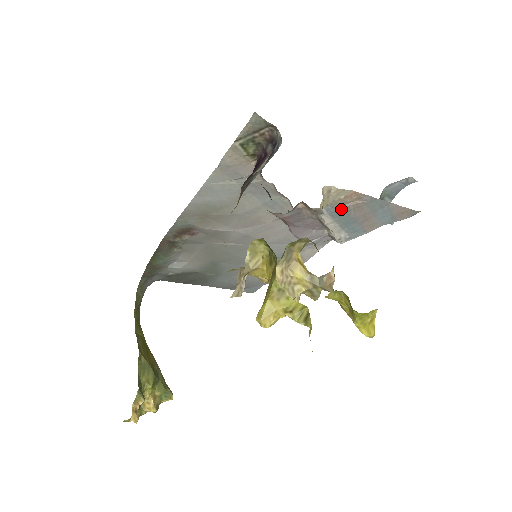
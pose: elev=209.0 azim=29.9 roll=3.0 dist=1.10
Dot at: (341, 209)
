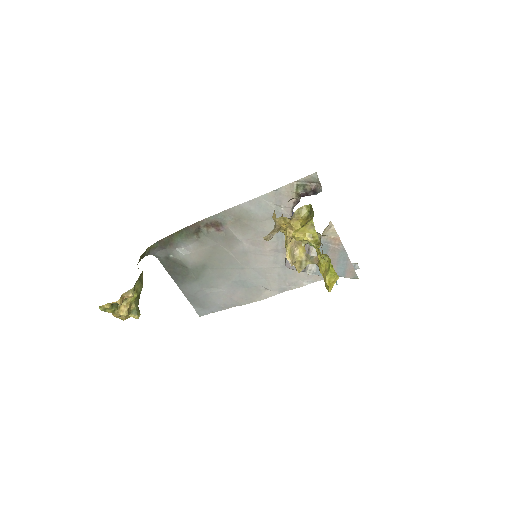
Dot at: (326, 246)
